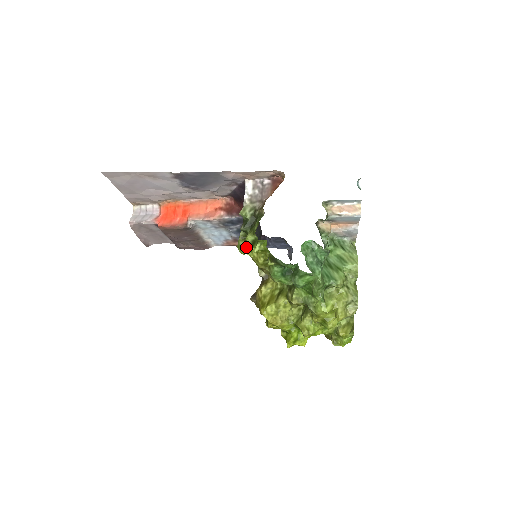
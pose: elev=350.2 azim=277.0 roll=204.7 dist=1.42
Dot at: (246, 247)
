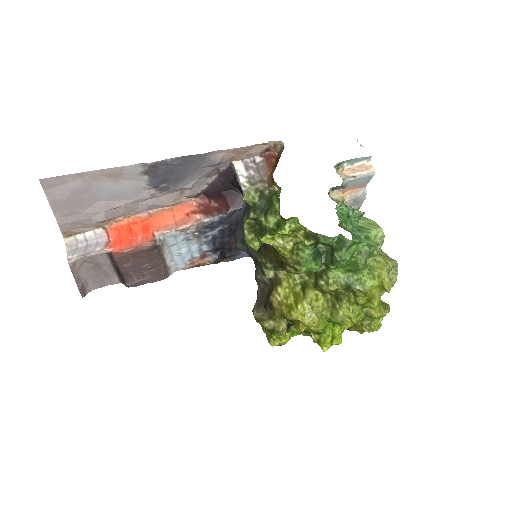
Dot at: (267, 235)
